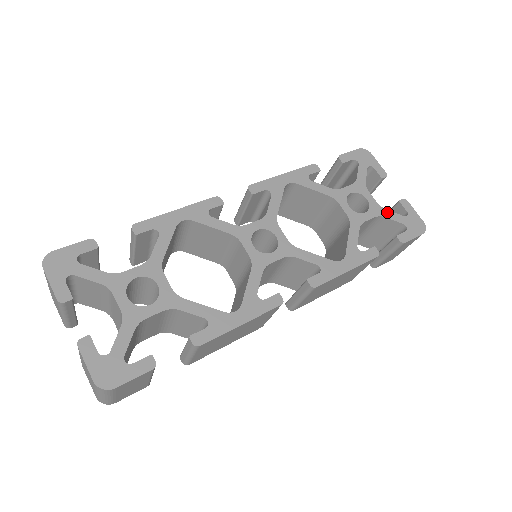
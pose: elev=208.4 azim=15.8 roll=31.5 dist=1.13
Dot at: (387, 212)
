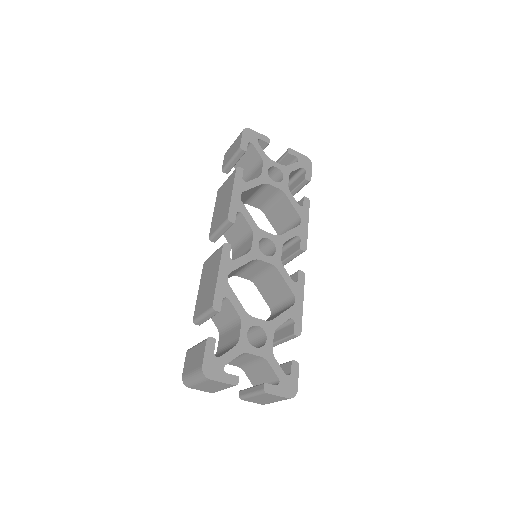
Dot at: (290, 167)
